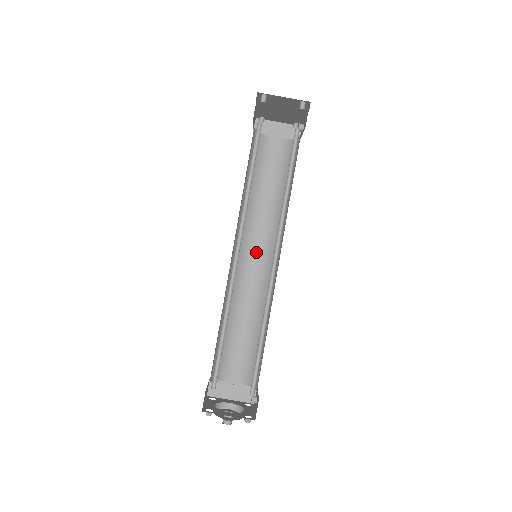
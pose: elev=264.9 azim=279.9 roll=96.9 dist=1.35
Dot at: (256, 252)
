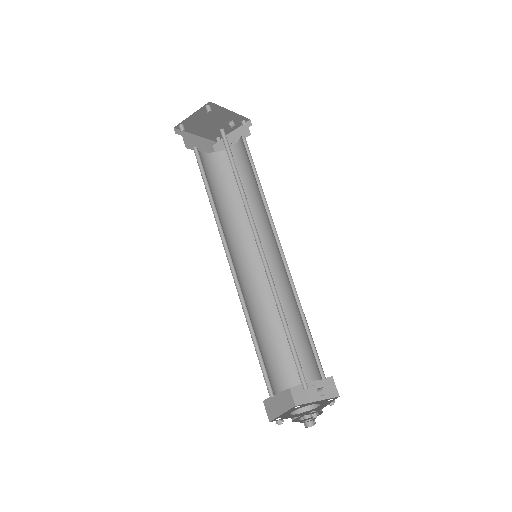
Dot at: (267, 251)
